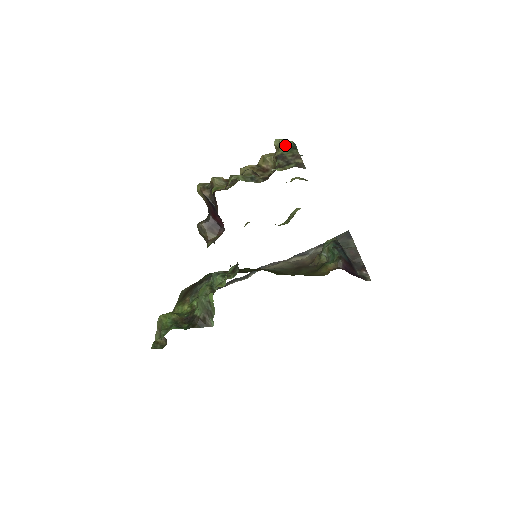
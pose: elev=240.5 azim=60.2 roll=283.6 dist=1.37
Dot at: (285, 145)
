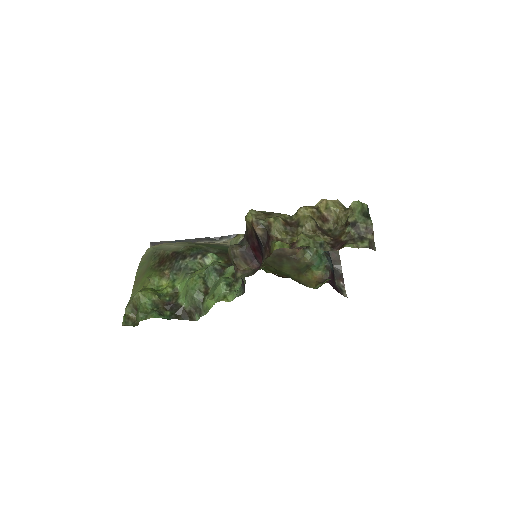
Dot at: (361, 211)
